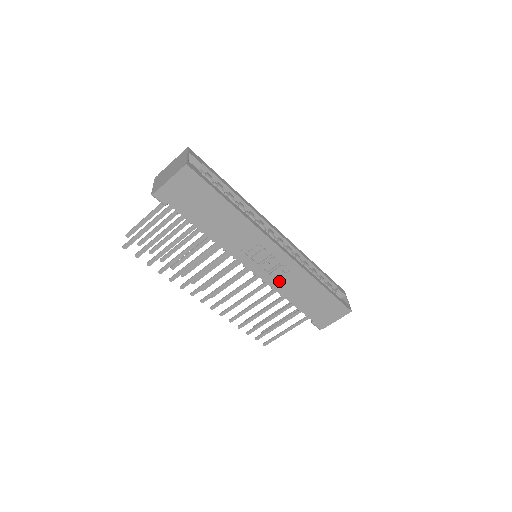
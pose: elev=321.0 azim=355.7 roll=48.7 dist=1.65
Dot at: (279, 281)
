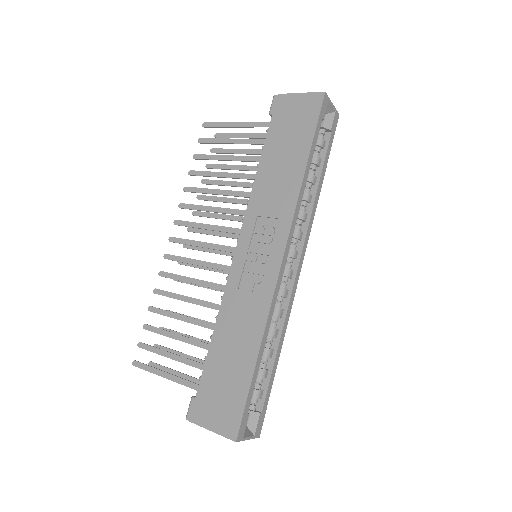
Dot at: (237, 293)
